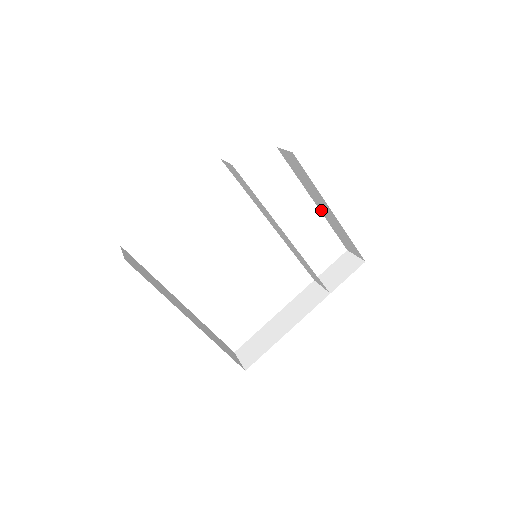
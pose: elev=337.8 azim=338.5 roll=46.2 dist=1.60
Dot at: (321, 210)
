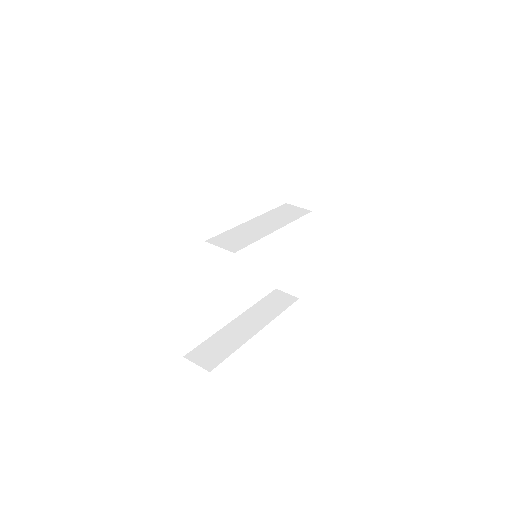
Dot at: occluded
